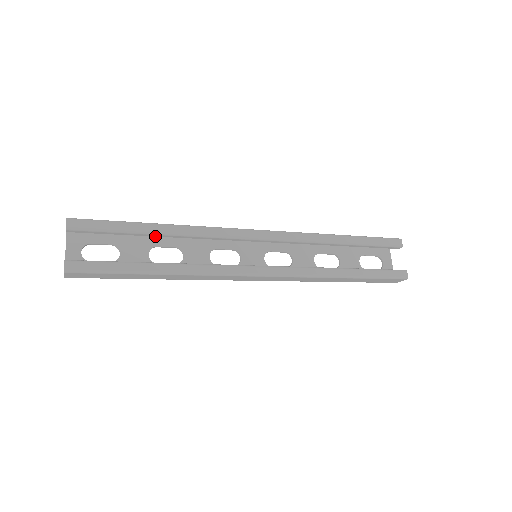
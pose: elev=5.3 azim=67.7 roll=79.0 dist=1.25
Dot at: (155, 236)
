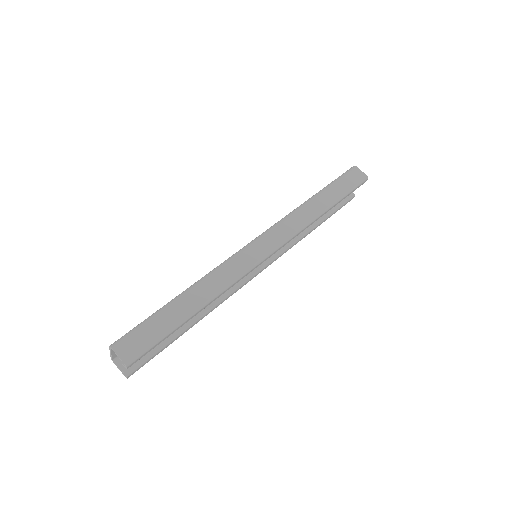
Dot at: occluded
